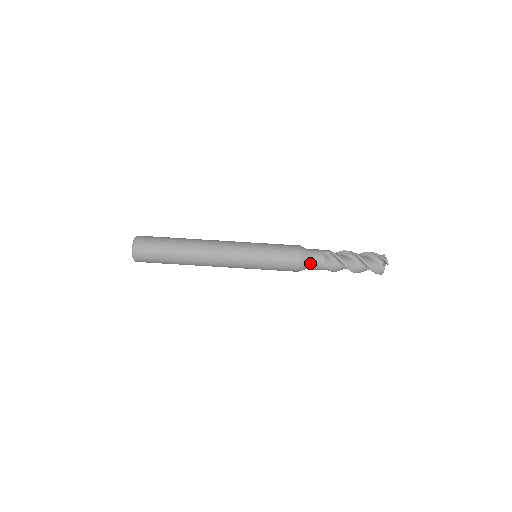
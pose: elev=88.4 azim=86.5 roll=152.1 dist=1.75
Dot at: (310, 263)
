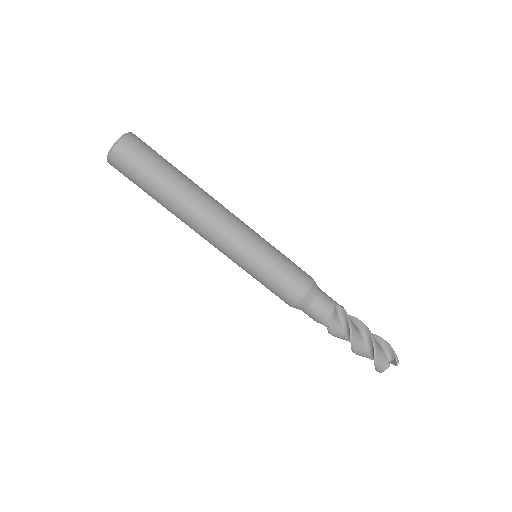
Dot at: (314, 306)
